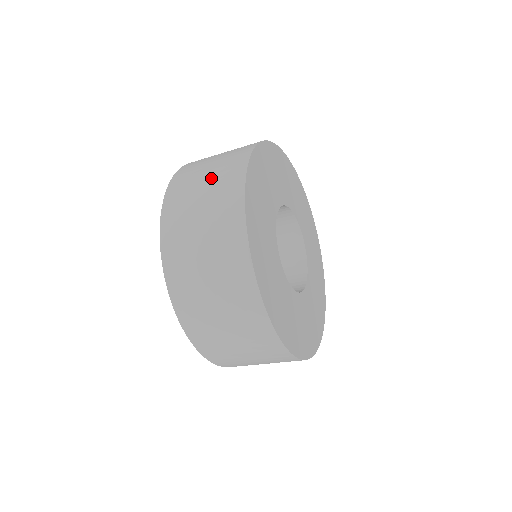
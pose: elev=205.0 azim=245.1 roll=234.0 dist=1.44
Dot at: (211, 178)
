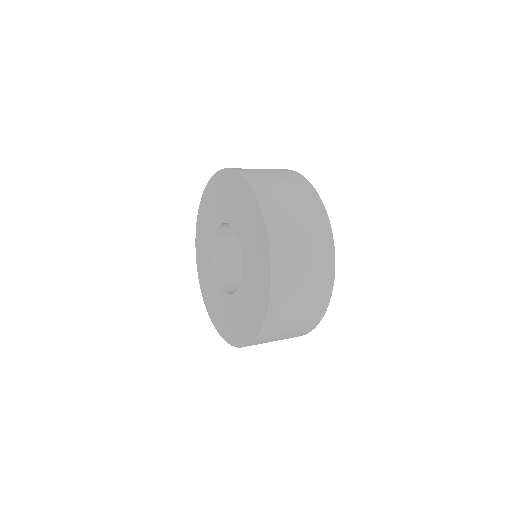
Dot at: (308, 239)
